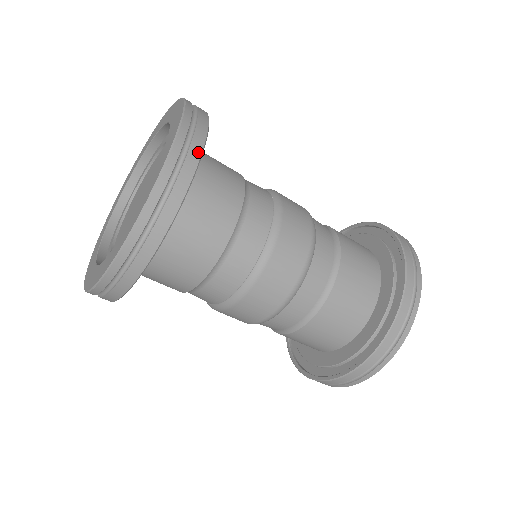
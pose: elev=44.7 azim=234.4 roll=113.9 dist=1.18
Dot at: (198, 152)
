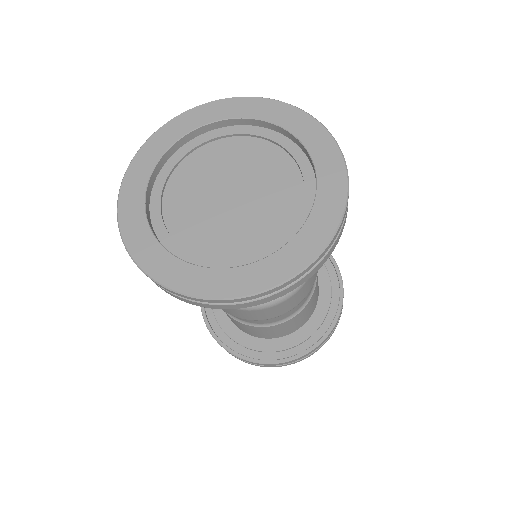
Dot at: occluded
